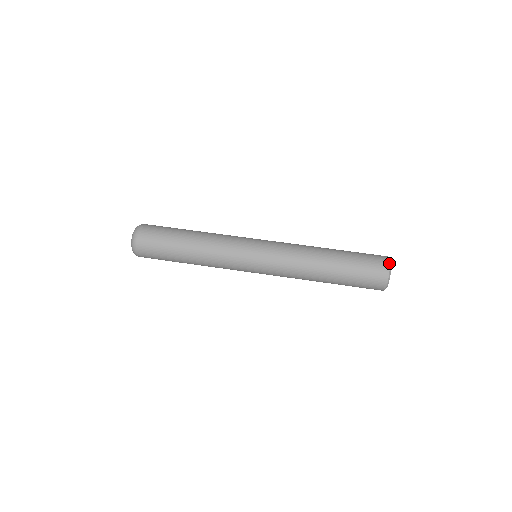
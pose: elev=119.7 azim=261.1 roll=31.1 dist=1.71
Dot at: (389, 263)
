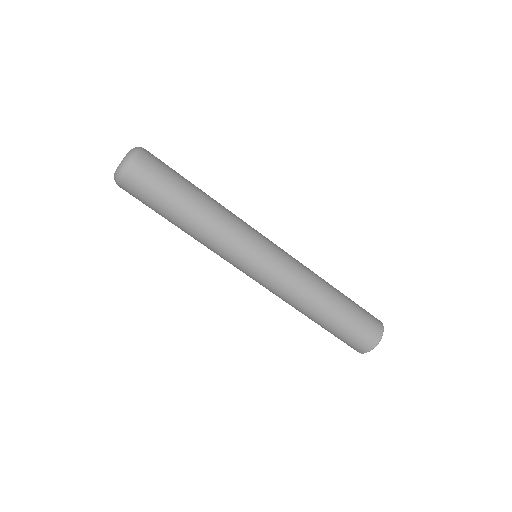
Dot at: (368, 351)
